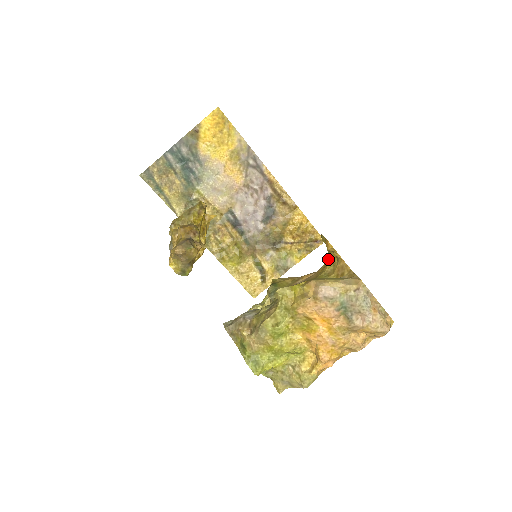
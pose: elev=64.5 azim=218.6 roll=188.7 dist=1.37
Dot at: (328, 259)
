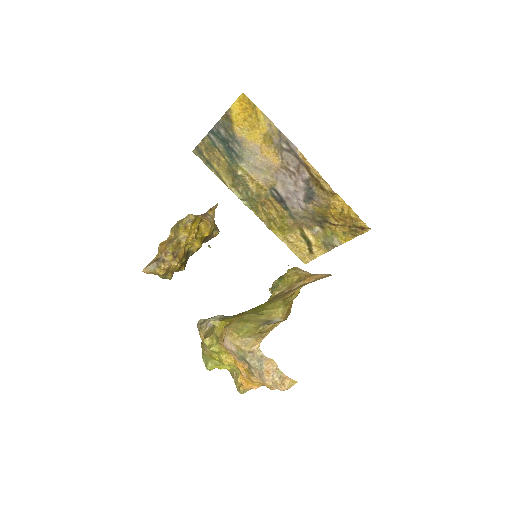
Dot at: occluded
